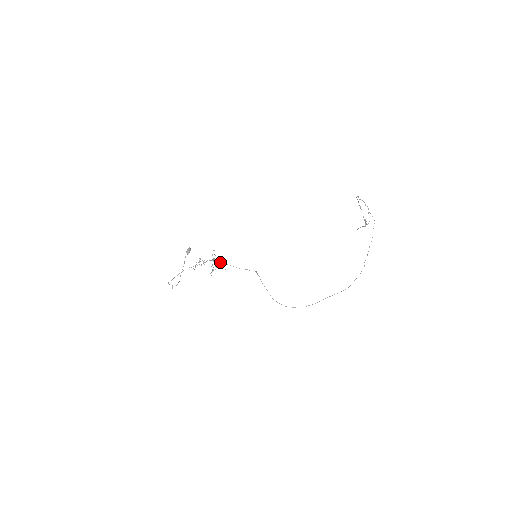
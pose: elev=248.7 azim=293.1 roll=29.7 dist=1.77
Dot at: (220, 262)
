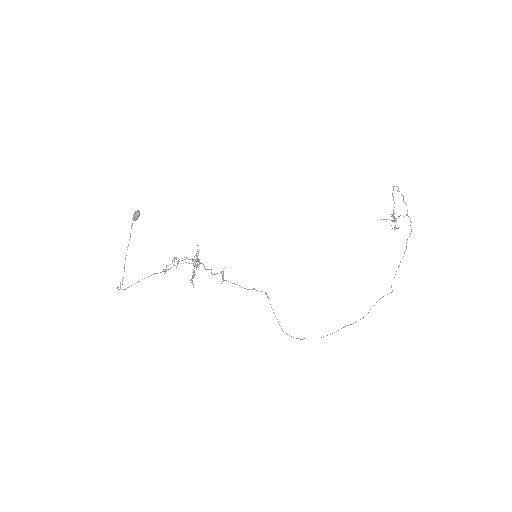
Dot at: (214, 274)
